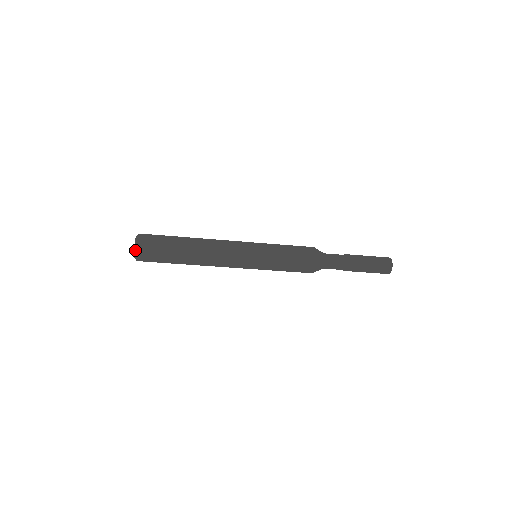
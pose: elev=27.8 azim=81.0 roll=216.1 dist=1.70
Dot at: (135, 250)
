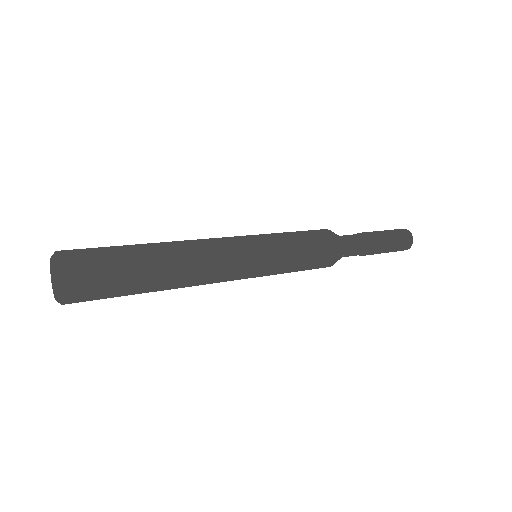
Dot at: (61, 282)
